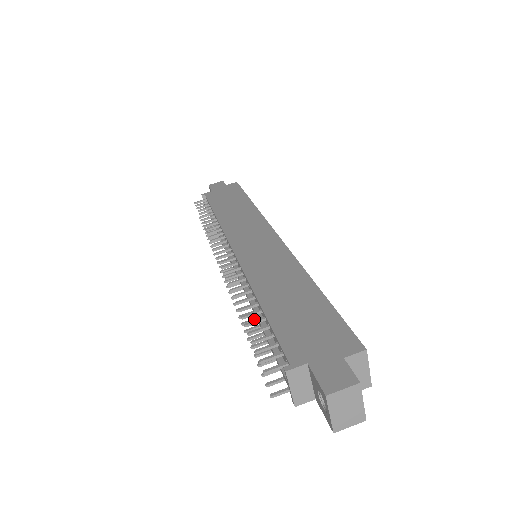
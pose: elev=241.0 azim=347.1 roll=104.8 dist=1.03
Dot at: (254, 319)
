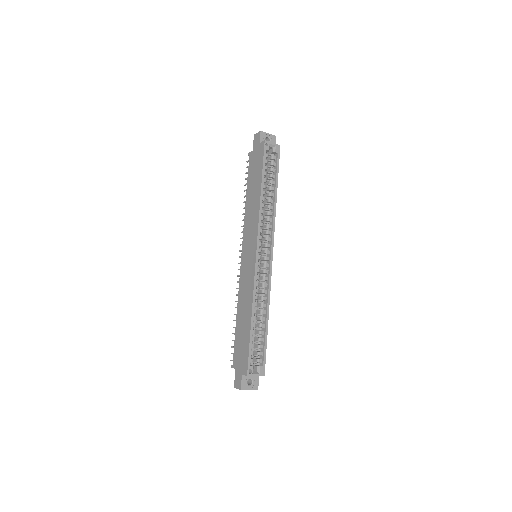
Dot at: occluded
